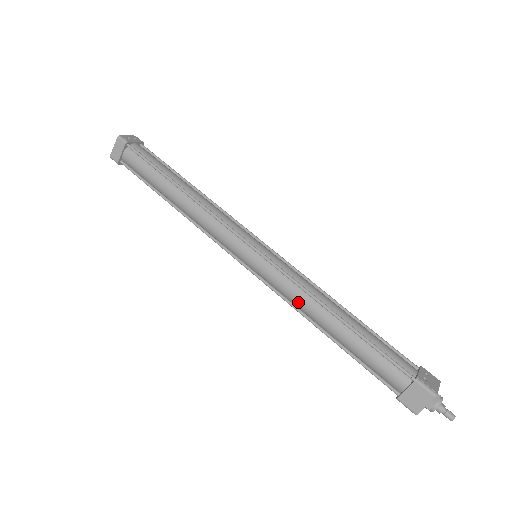
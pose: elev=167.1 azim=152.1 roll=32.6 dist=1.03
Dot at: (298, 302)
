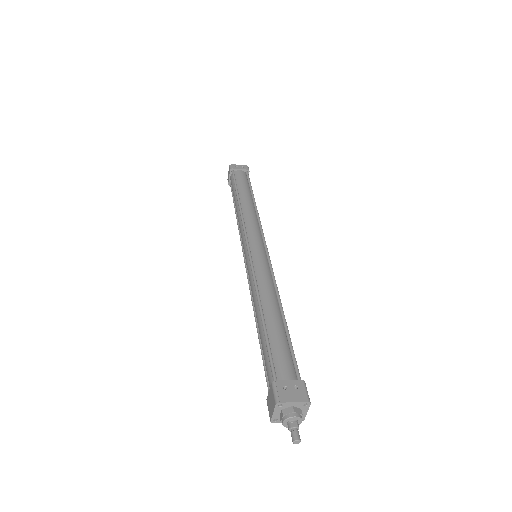
Dot at: (252, 295)
